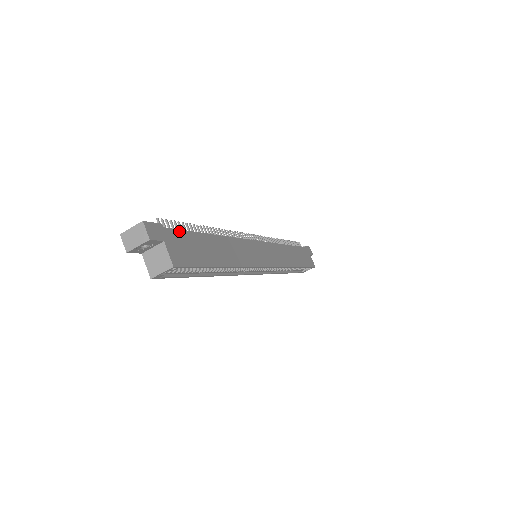
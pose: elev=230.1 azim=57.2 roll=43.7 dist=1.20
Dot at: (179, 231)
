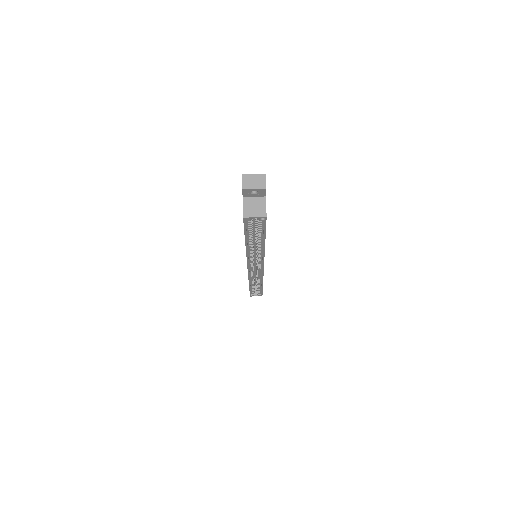
Dot at: occluded
